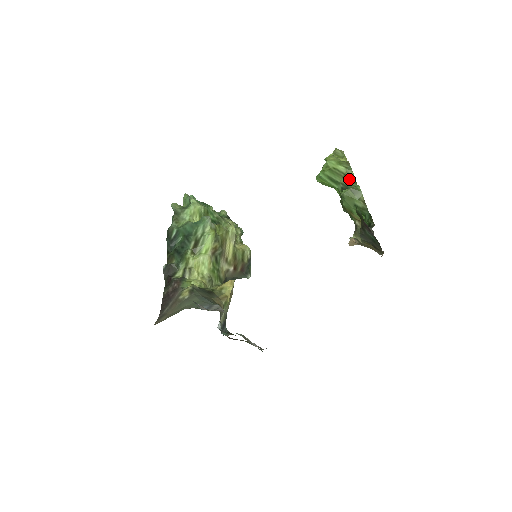
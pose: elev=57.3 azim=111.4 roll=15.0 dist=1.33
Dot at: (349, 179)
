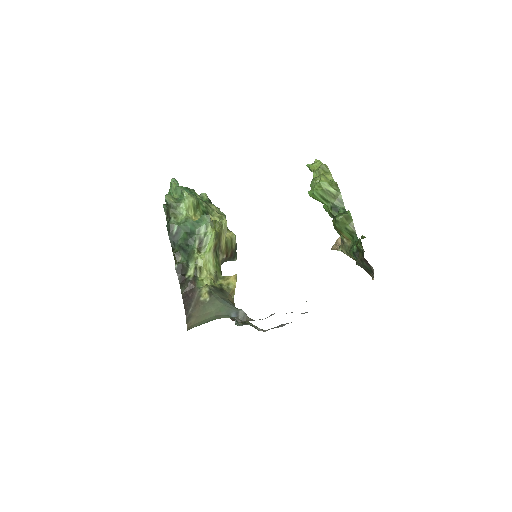
Dot at: (338, 200)
